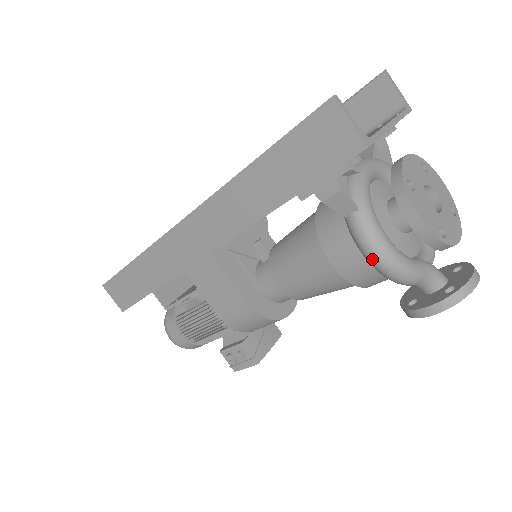
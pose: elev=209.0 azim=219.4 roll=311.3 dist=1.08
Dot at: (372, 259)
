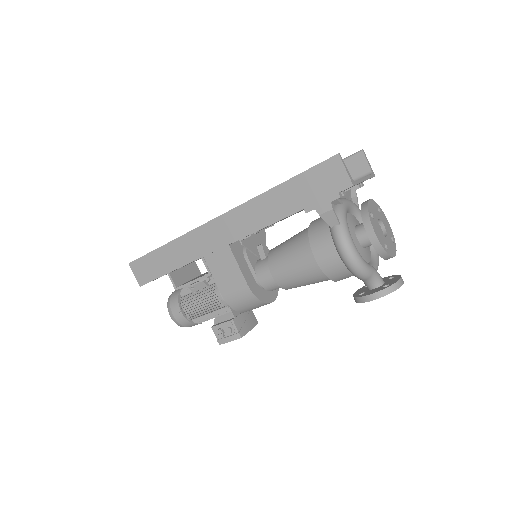
Dot at: (344, 255)
